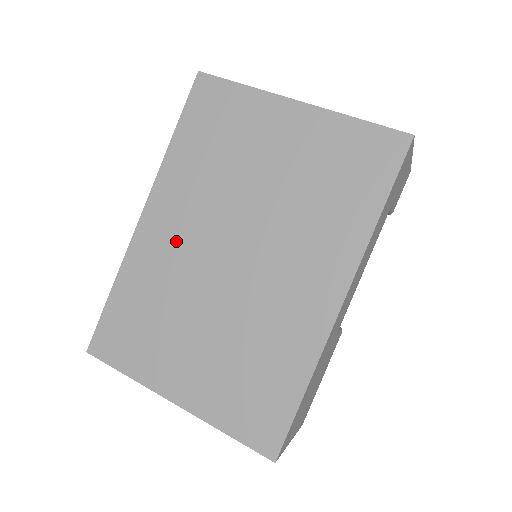
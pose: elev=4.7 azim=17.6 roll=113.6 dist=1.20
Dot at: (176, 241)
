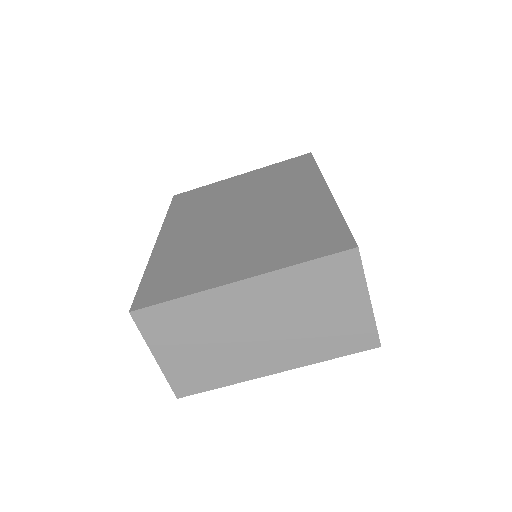
Dot at: (192, 232)
